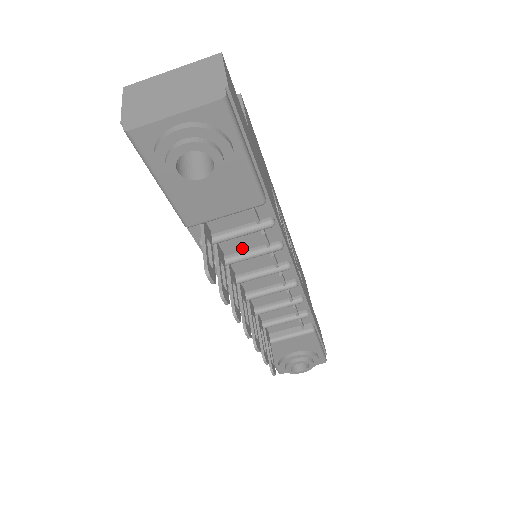
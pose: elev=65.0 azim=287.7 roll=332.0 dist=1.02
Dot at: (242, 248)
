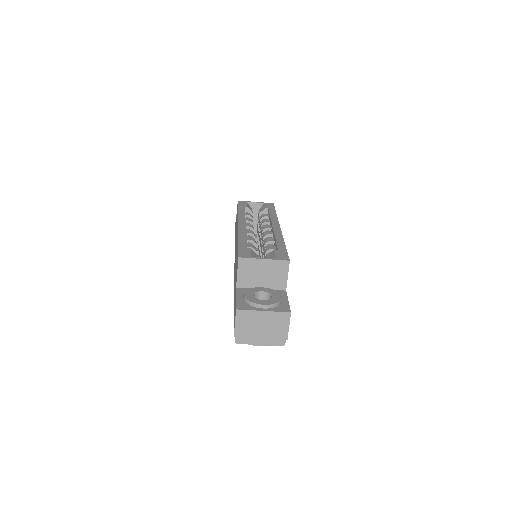
Dot at: occluded
